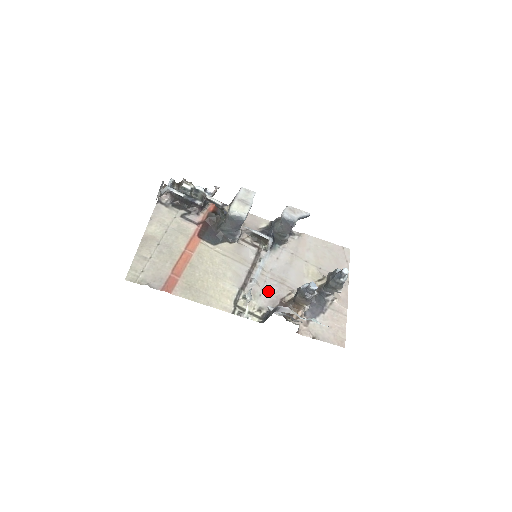
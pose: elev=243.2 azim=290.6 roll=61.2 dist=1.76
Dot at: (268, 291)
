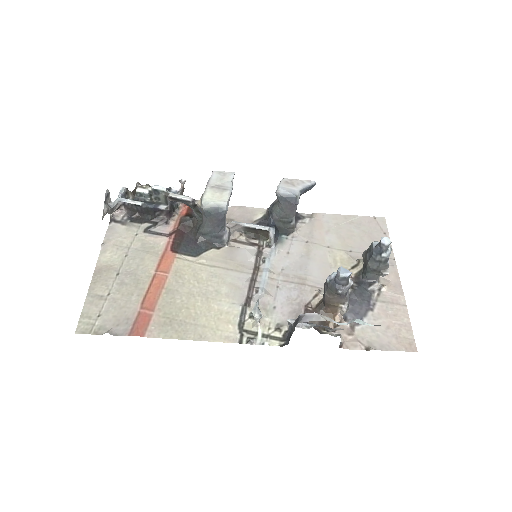
Dot at: (284, 299)
